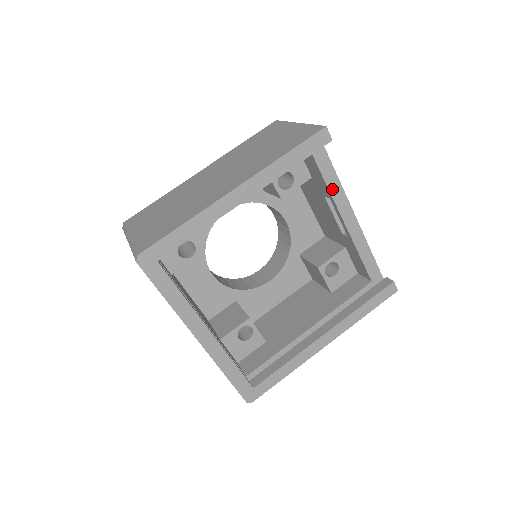
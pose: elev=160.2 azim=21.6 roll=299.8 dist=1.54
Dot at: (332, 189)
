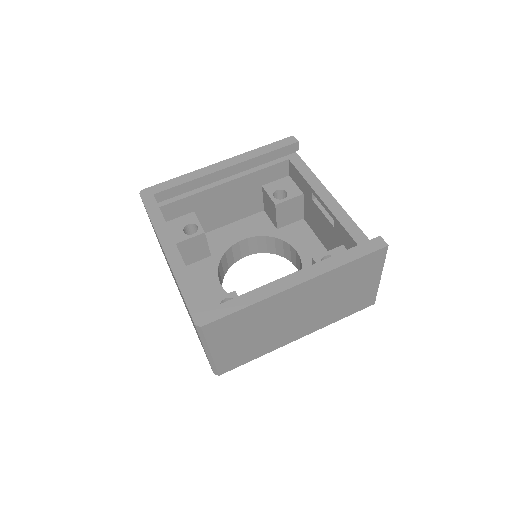
Dot at: (311, 182)
